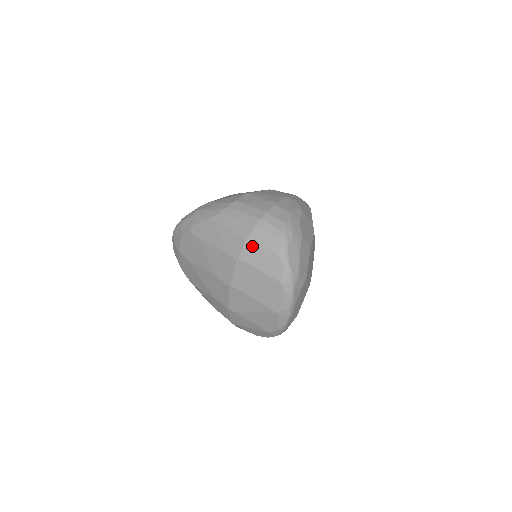
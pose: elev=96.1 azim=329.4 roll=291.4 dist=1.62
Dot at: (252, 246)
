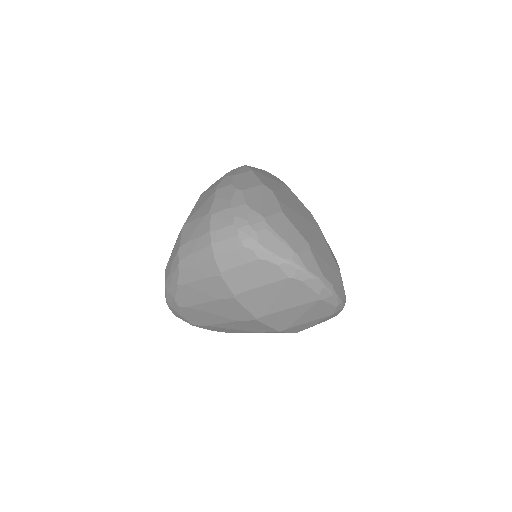
Dot at: (231, 275)
